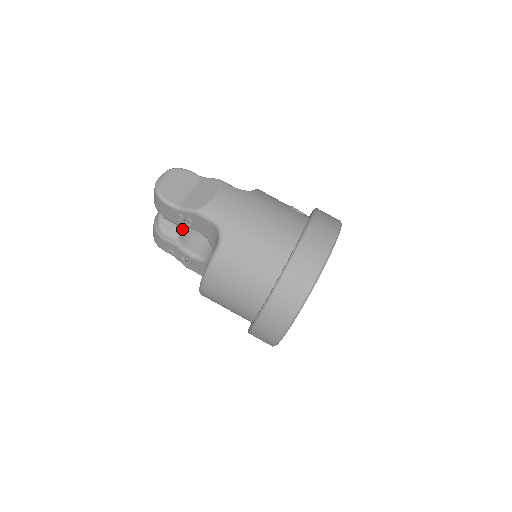
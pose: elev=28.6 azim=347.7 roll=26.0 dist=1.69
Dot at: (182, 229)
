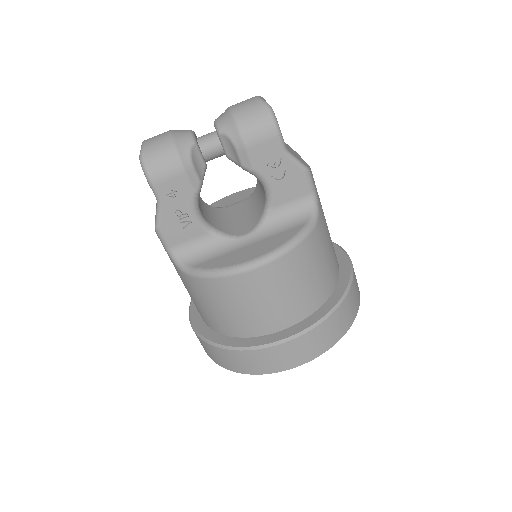
Dot at: occluded
